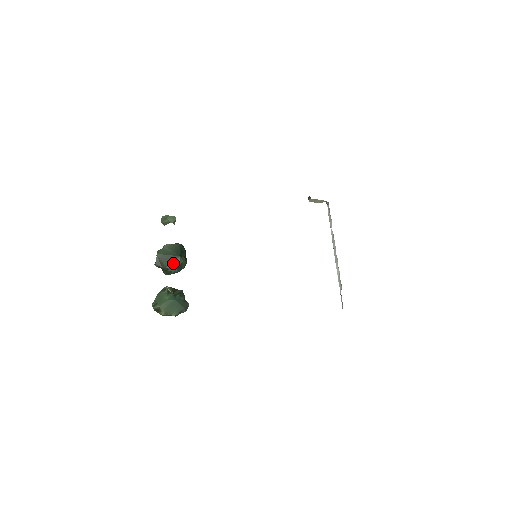
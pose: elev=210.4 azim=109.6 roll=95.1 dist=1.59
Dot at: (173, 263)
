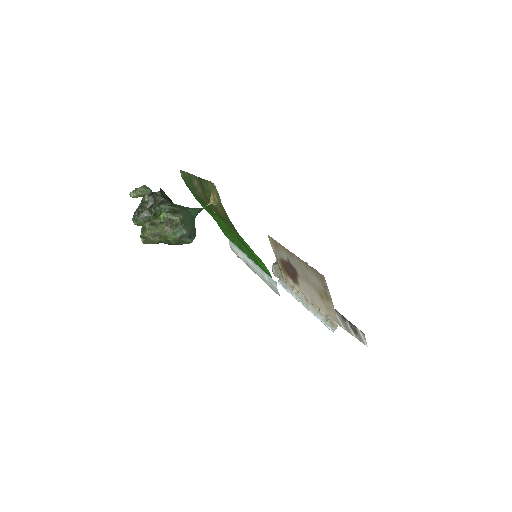
Dot at: occluded
